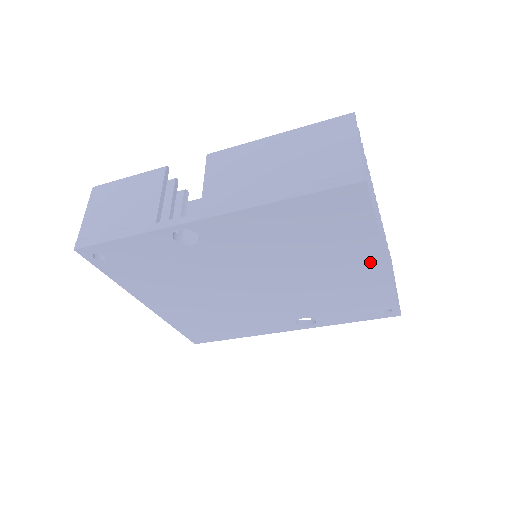
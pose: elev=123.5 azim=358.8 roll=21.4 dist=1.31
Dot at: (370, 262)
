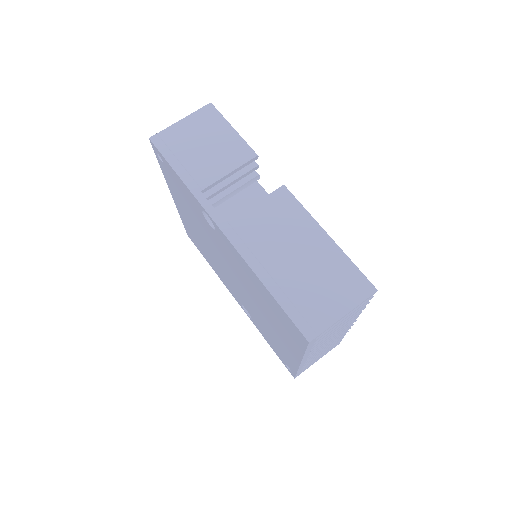
Dot at: (292, 352)
